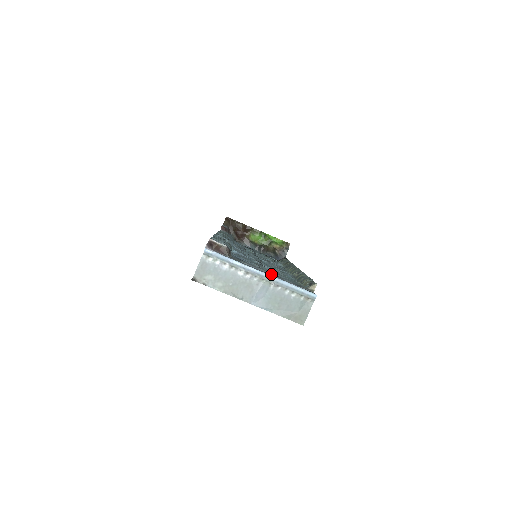
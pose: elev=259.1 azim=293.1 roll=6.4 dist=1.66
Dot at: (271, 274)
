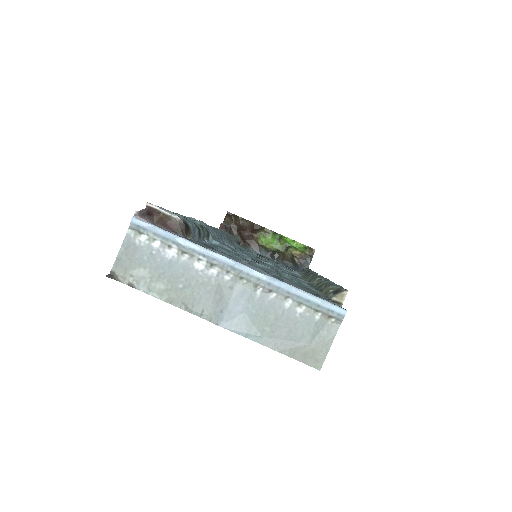
Dot at: (258, 268)
